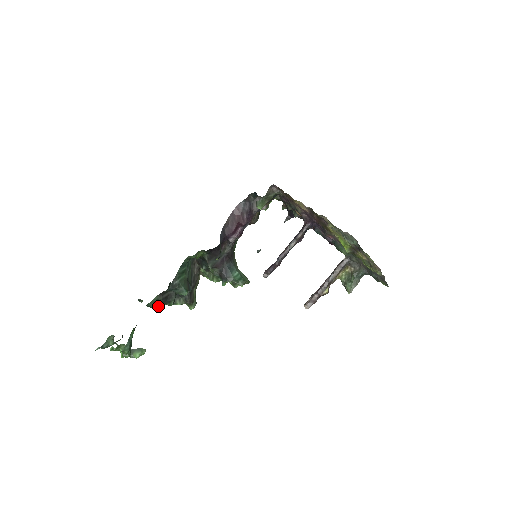
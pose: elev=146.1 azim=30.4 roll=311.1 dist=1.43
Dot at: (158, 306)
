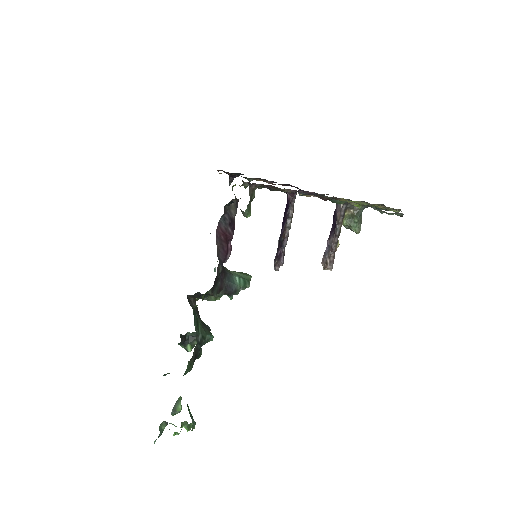
Dot at: (192, 367)
